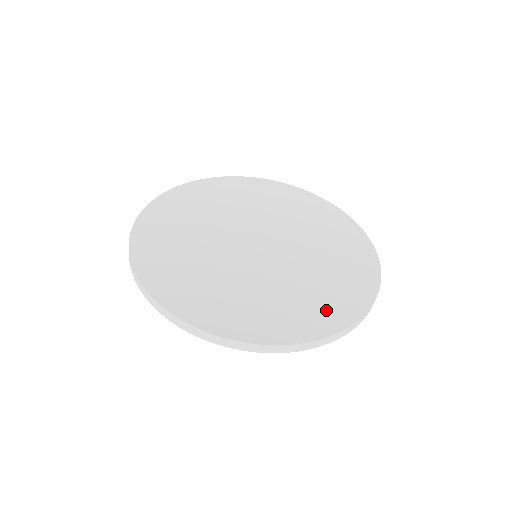
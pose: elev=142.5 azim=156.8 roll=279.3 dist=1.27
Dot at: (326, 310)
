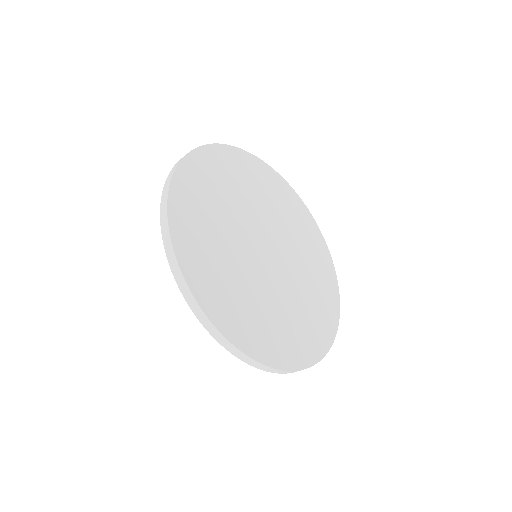
Dot at: (290, 345)
